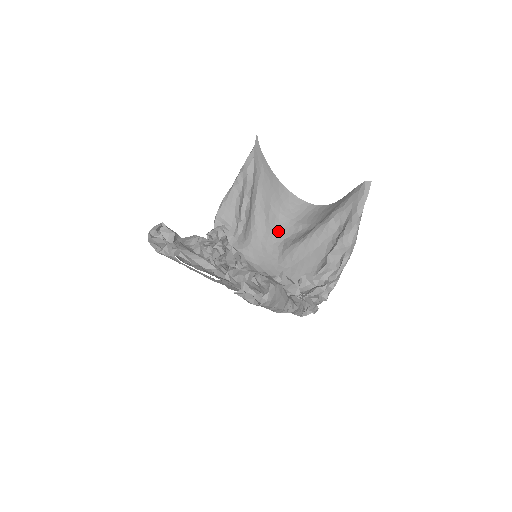
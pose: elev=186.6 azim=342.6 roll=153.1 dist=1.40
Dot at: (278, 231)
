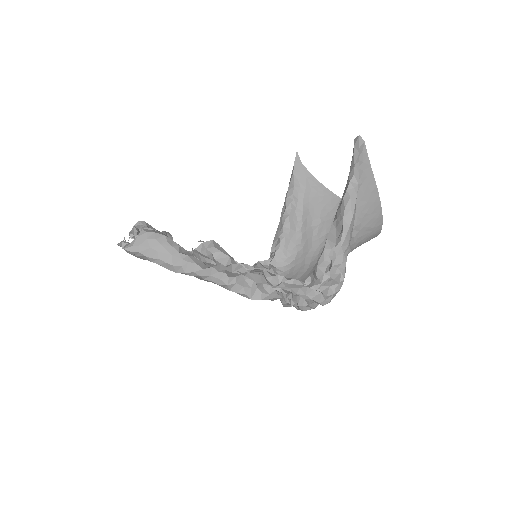
Dot at: occluded
